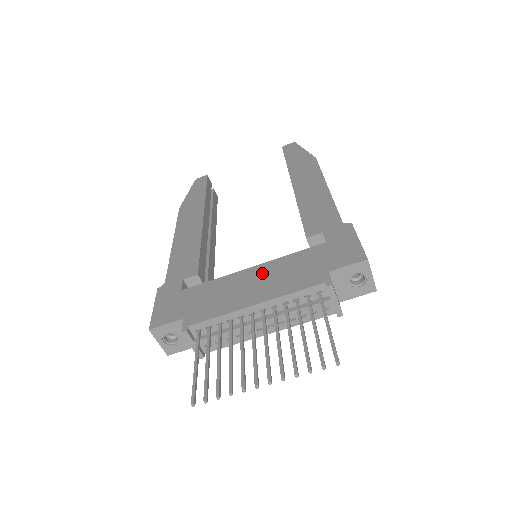
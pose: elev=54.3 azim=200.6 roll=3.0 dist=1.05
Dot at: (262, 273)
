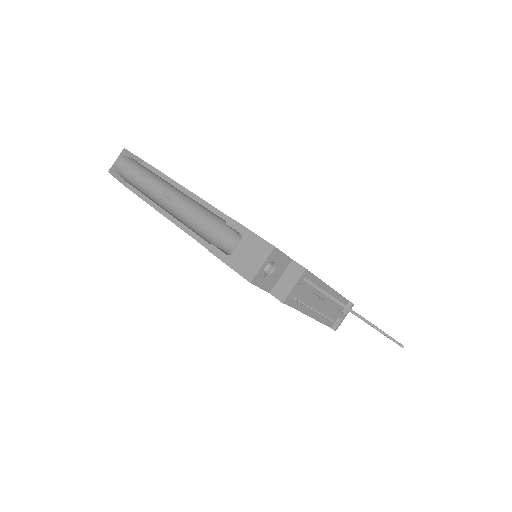
Dot at: occluded
